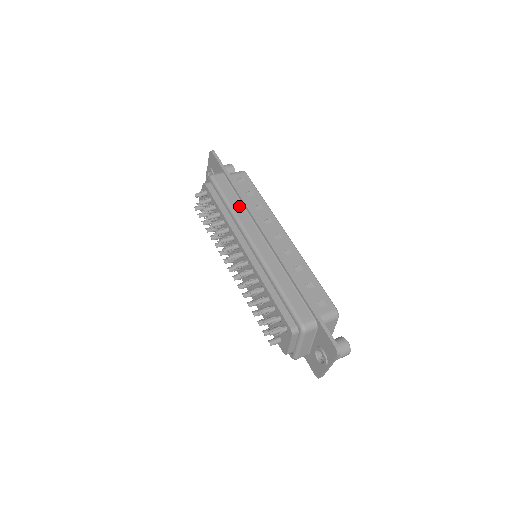
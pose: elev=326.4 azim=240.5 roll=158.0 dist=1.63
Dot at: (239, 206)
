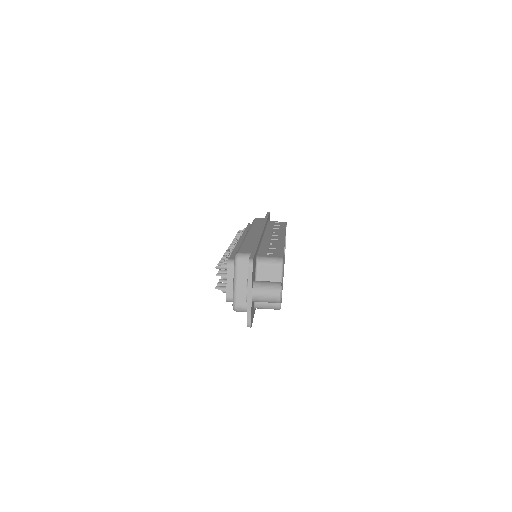
Dot at: (259, 225)
